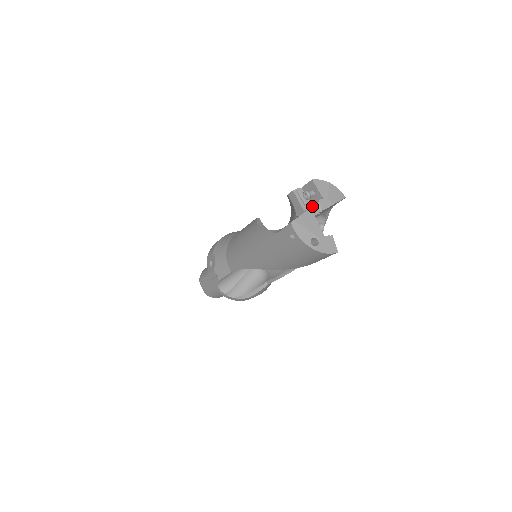
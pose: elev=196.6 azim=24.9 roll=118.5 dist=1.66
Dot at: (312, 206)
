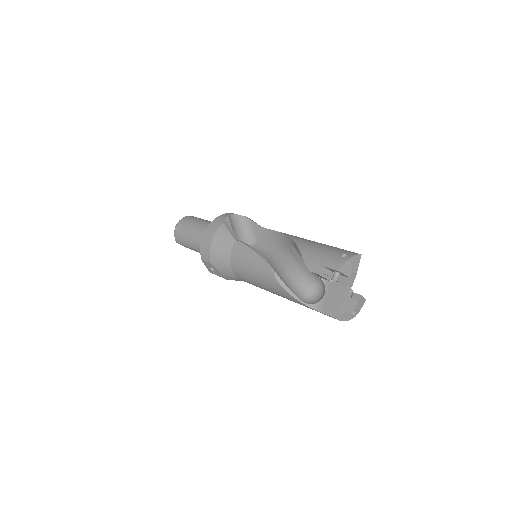
Dot at: (341, 285)
